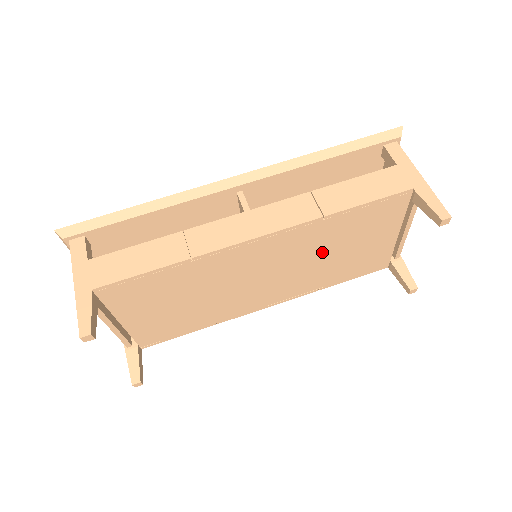
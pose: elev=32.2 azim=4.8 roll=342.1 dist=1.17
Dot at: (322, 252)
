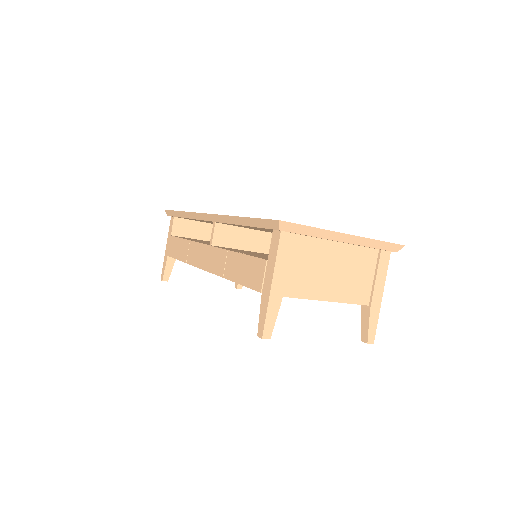
Dot at: occluded
